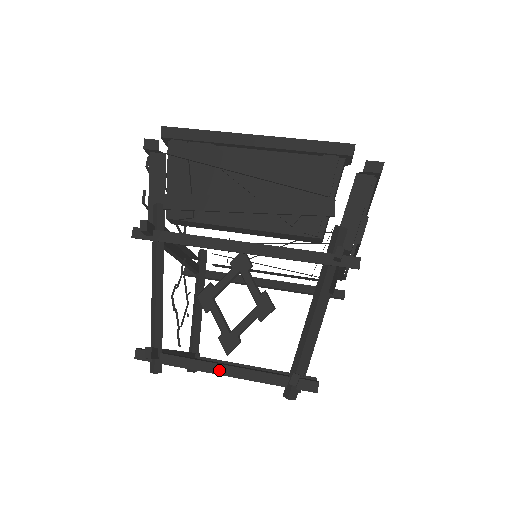
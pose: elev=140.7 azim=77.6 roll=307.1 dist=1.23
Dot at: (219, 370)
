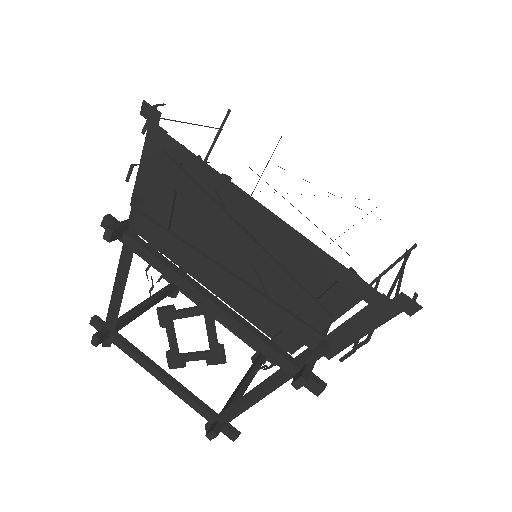
Dot at: (158, 377)
